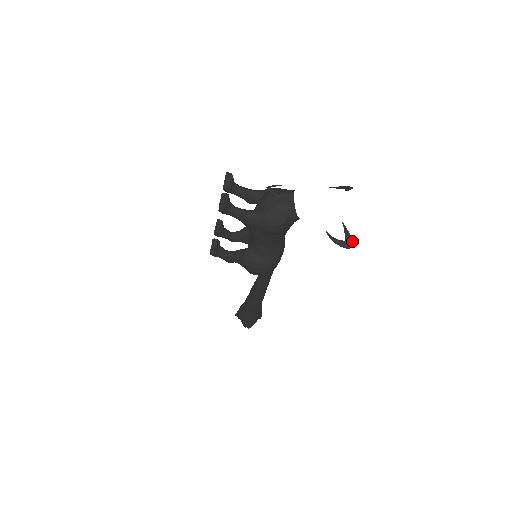
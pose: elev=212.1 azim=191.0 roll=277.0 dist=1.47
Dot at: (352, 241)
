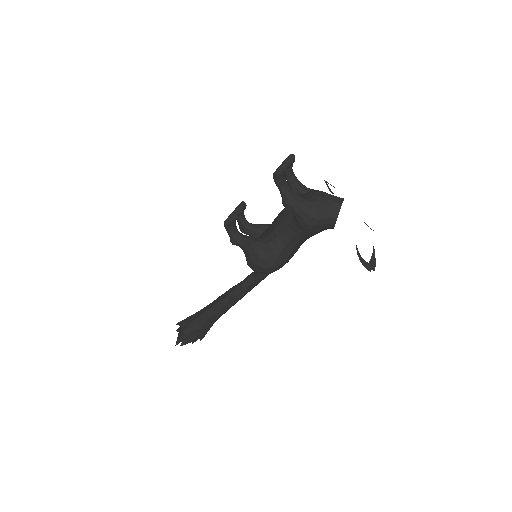
Dot at: occluded
